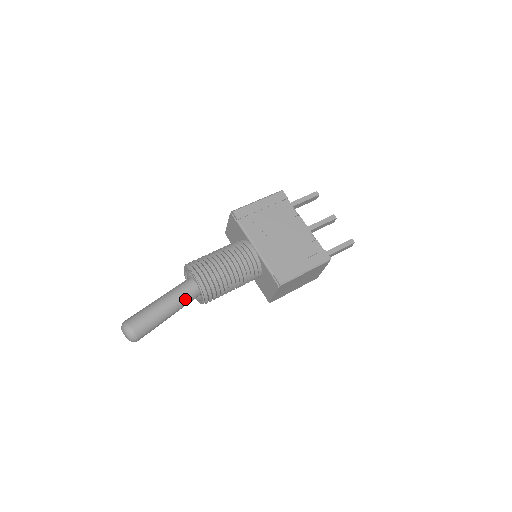
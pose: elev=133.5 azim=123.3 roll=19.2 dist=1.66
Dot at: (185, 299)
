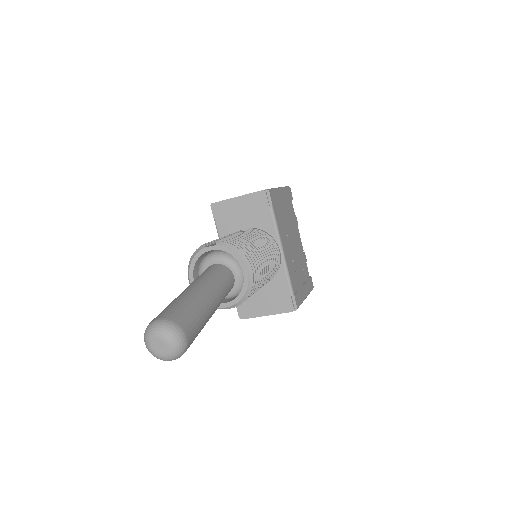
Dot at: (223, 299)
